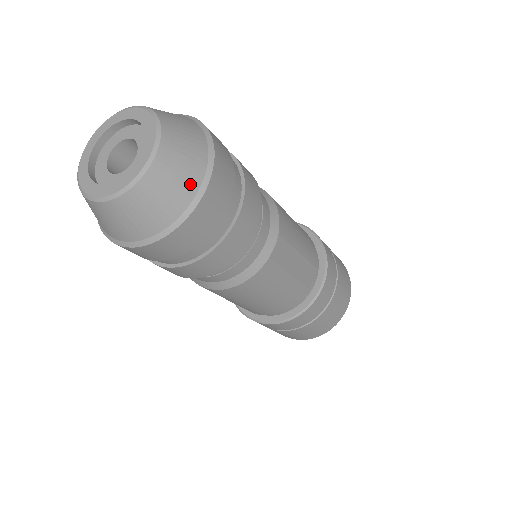
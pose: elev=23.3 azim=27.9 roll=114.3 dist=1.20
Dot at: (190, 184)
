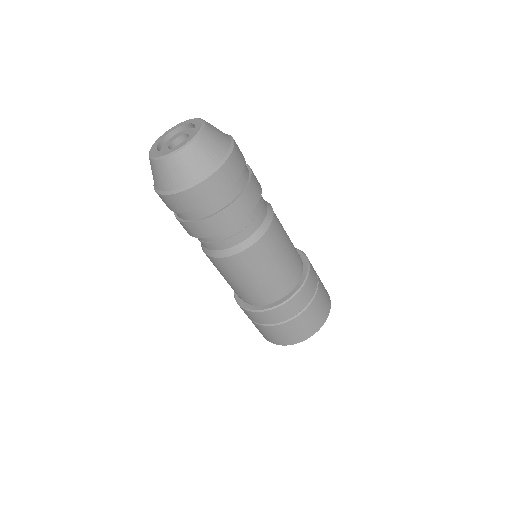
Dot at: (225, 136)
